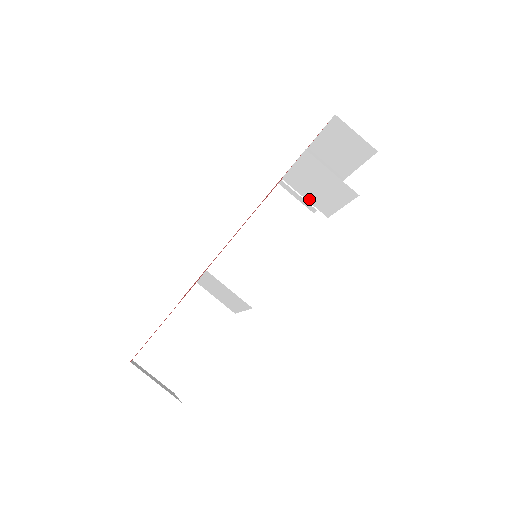
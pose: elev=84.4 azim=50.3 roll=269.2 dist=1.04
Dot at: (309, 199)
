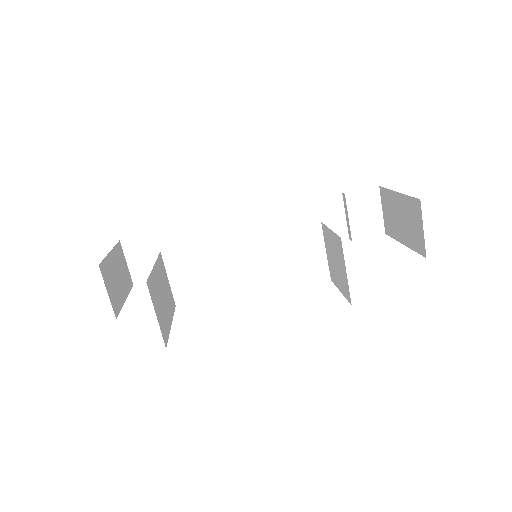
Dot at: (328, 256)
